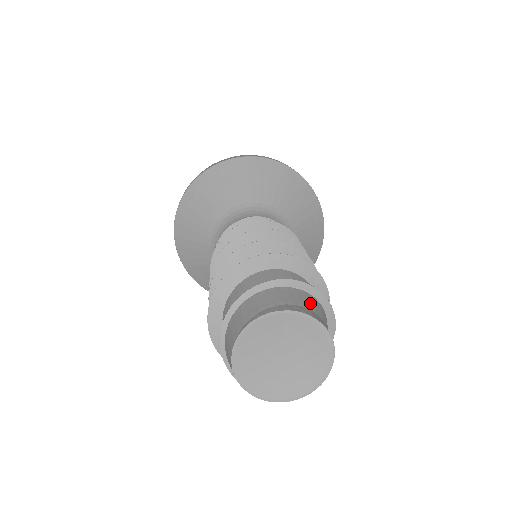
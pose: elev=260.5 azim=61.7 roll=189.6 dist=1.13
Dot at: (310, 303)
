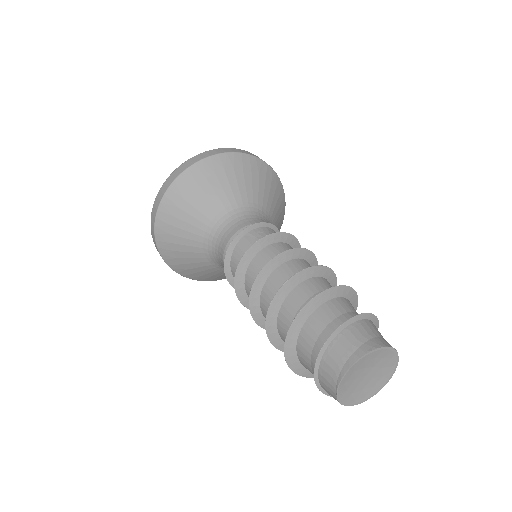
Dot at: (368, 330)
